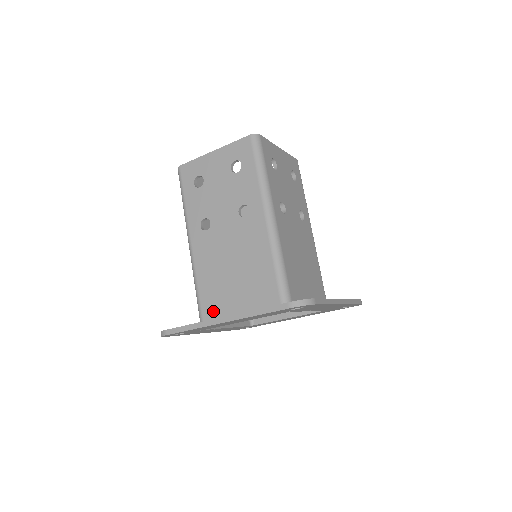
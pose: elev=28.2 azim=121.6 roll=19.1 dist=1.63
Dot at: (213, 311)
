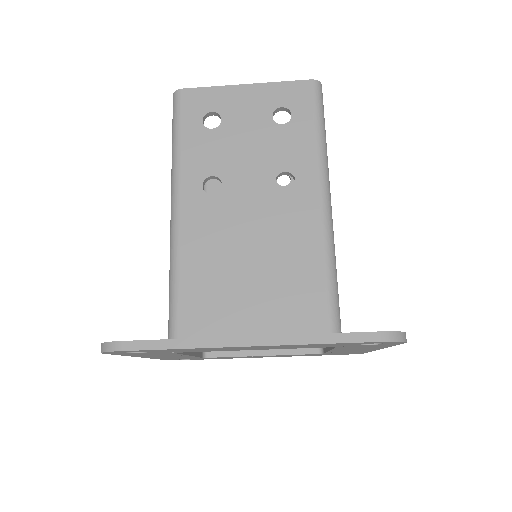
Dot at: (201, 324)
